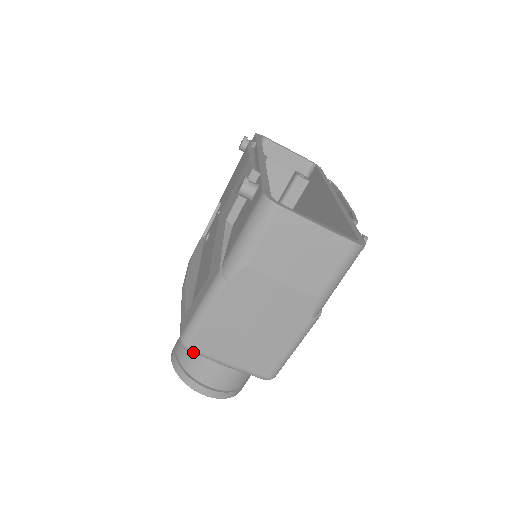
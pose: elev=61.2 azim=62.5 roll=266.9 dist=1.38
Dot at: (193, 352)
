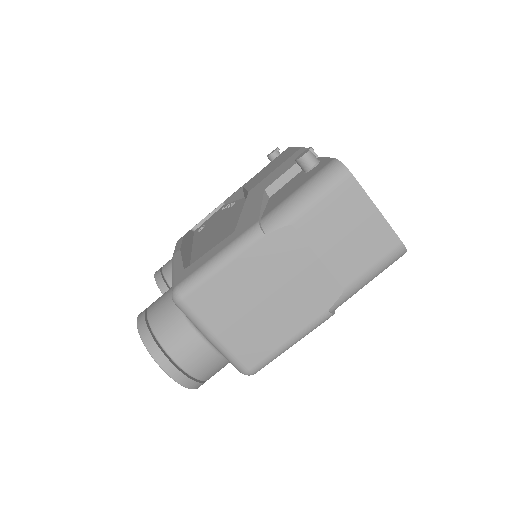
Dot at: (183, 309)
